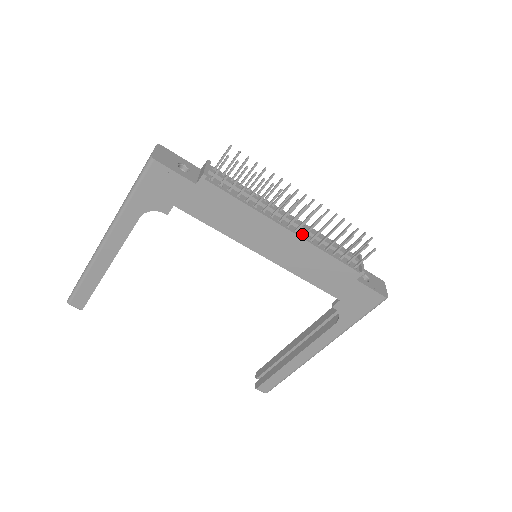
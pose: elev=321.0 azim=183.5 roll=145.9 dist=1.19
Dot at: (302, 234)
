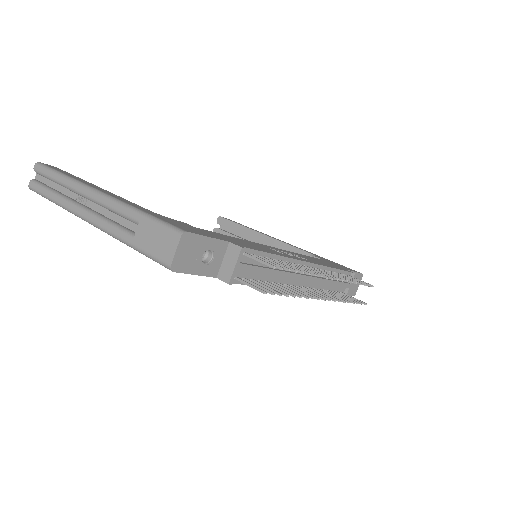
Dot at: (308, 286)
